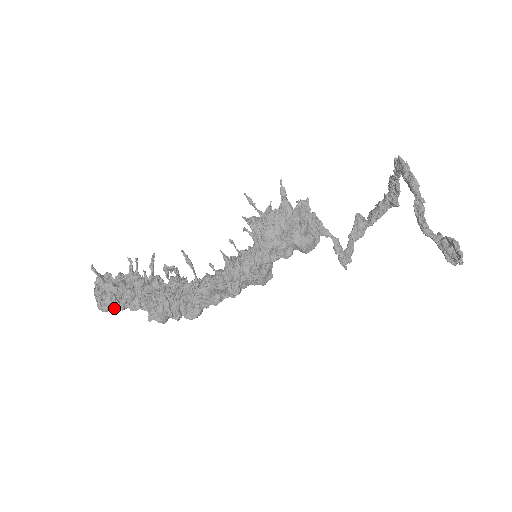
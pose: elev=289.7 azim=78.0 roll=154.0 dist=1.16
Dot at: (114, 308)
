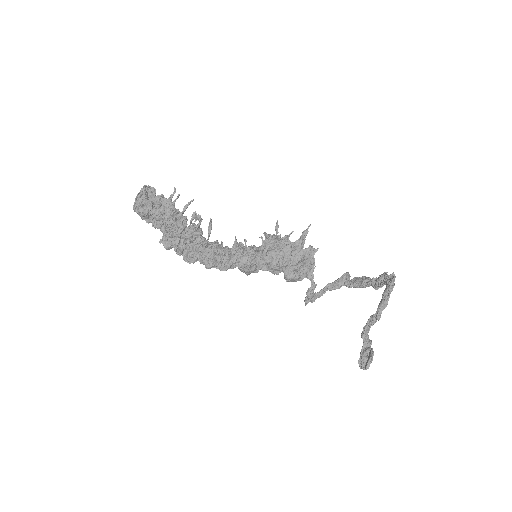
Dot at: (143, 216)
